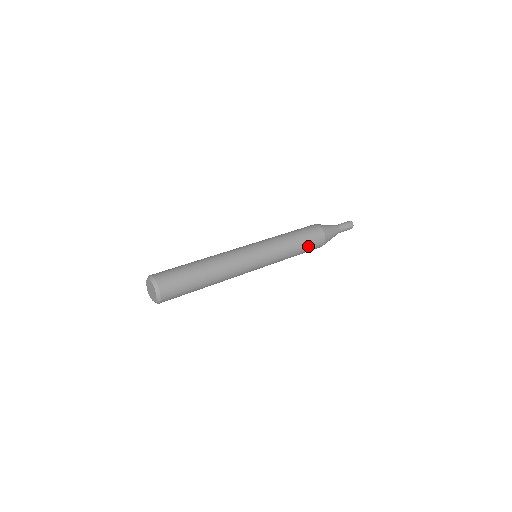
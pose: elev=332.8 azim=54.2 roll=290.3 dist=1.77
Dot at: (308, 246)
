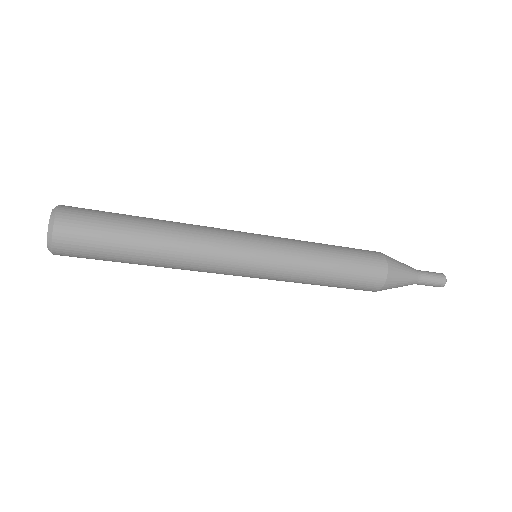
Dot at: (350, 278)
